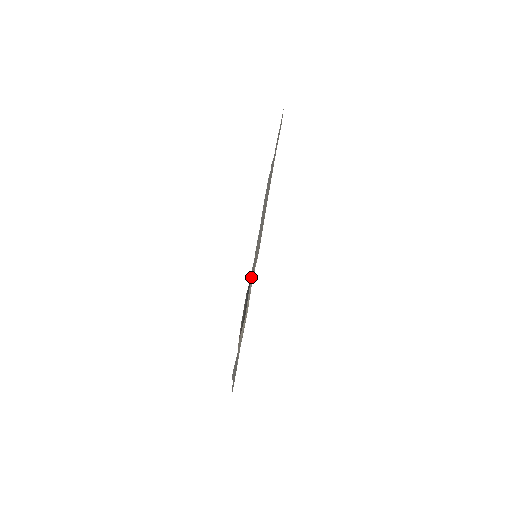
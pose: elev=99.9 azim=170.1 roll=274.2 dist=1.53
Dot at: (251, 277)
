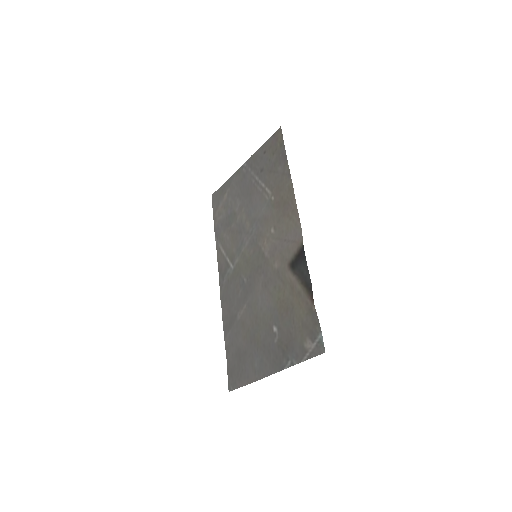
Dot at: (289, 258)
